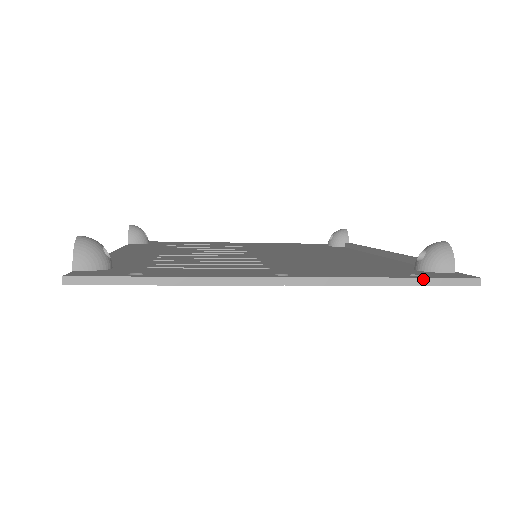
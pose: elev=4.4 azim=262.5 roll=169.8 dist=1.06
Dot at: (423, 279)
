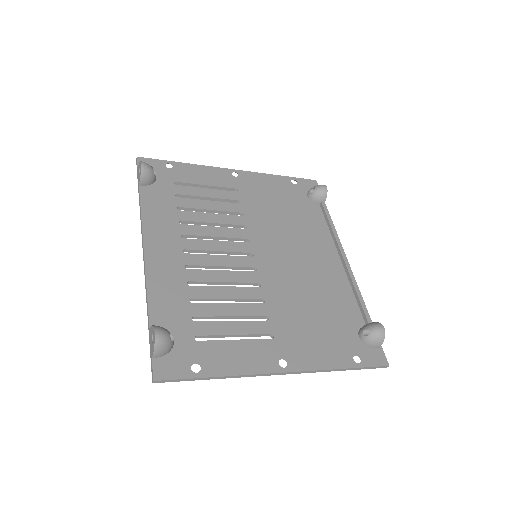
Dot at: (359, 368)
